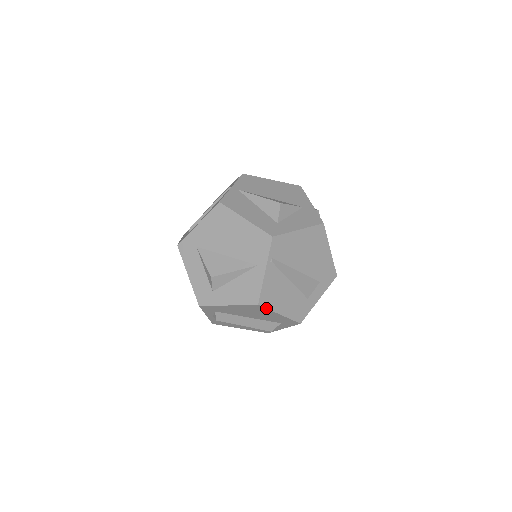
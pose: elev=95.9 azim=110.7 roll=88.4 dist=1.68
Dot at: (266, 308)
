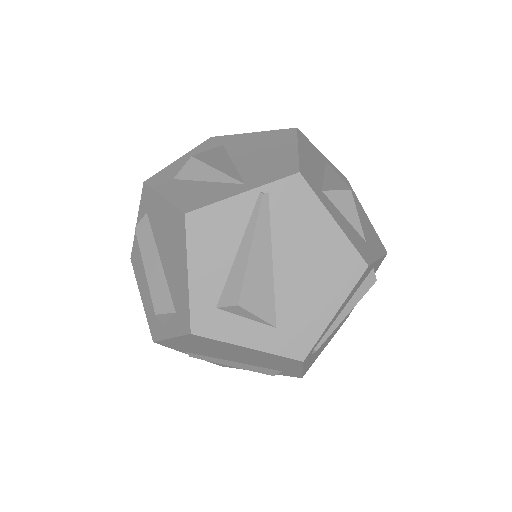
Dot at: (186, 235)
